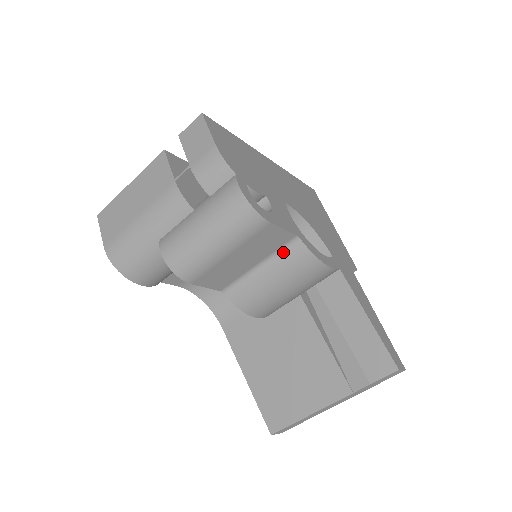
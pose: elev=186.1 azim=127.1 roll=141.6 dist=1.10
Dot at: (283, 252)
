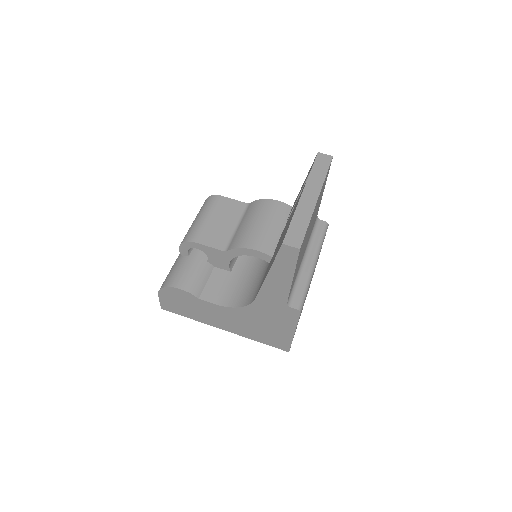
Dot at: (246, 213)
